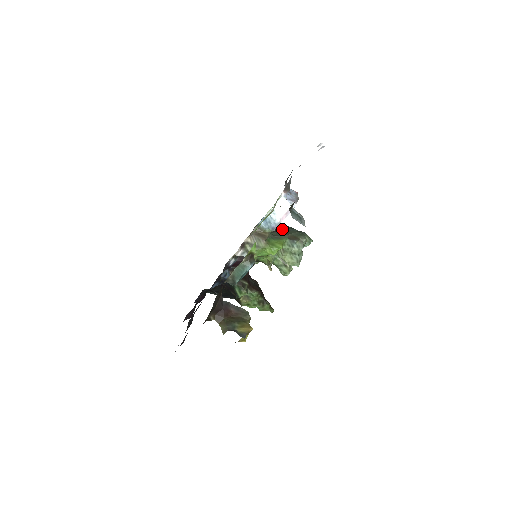
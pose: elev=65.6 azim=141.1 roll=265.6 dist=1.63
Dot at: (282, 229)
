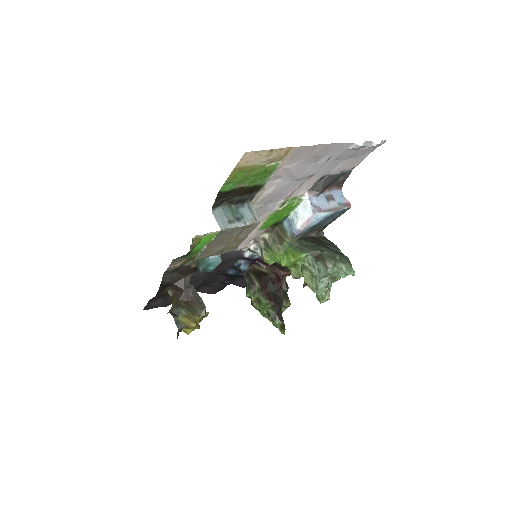
Dot at: (323, 243)
